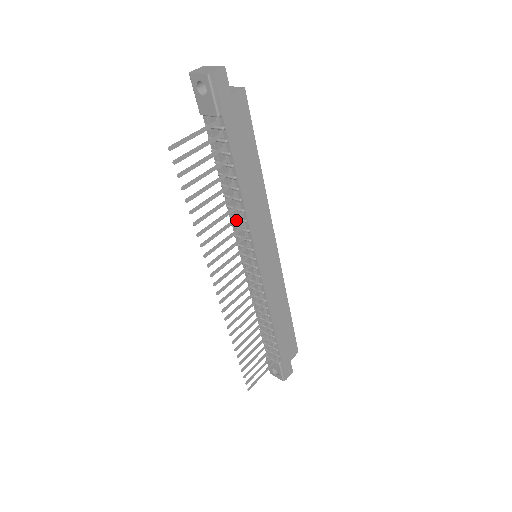
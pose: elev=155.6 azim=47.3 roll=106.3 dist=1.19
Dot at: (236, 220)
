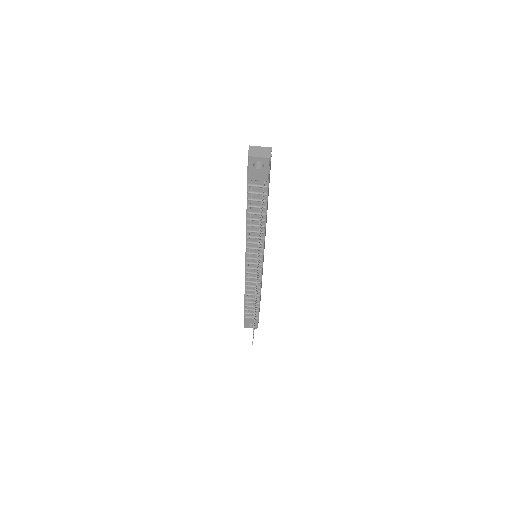
Dot at: (260, 240)
